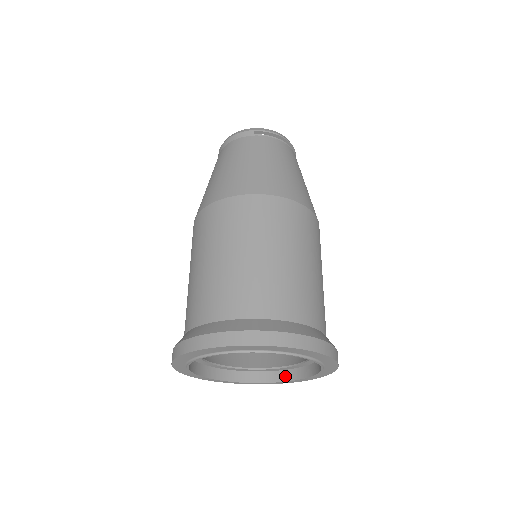
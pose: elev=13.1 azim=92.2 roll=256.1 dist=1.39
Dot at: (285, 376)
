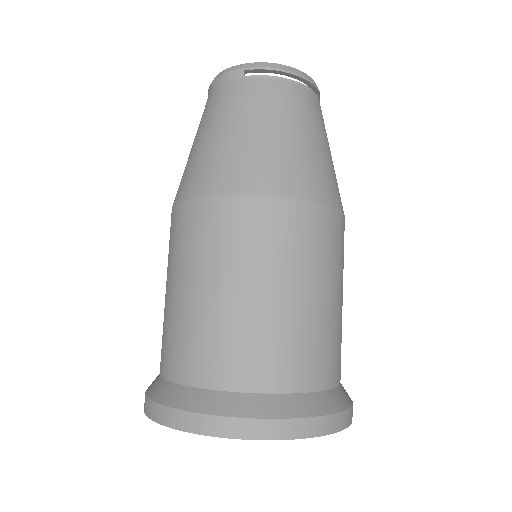
Dot at: occluded
